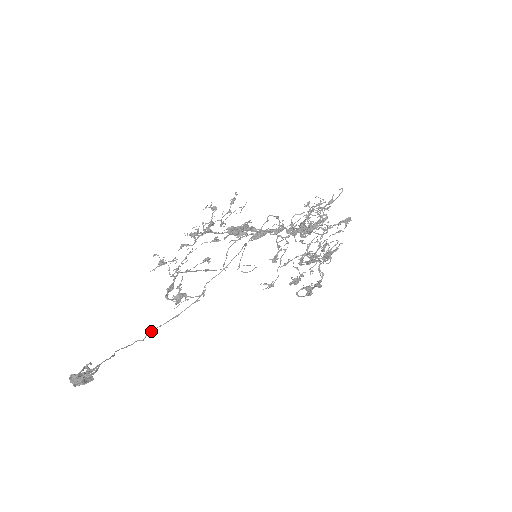
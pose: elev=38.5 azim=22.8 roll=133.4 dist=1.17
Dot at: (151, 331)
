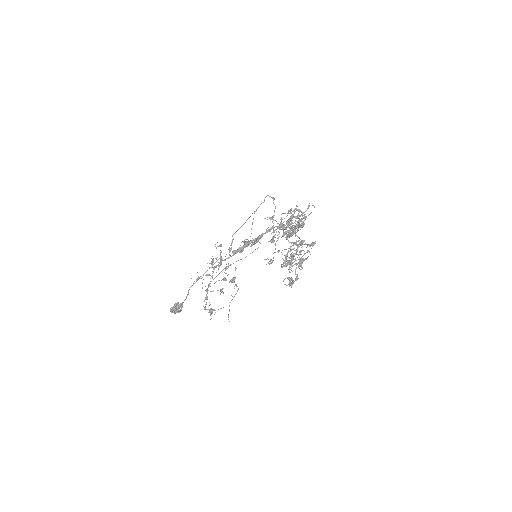
Dot at: (205, 272)
